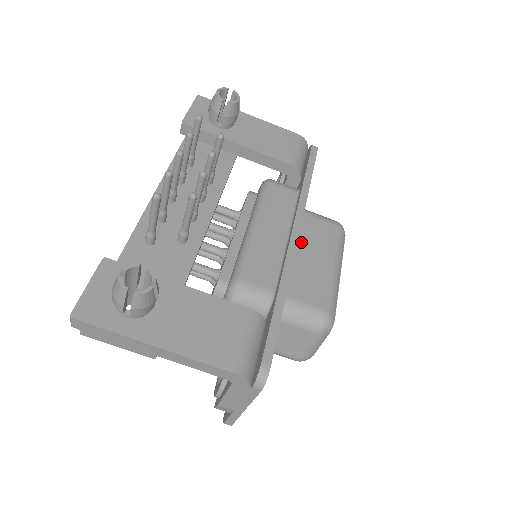
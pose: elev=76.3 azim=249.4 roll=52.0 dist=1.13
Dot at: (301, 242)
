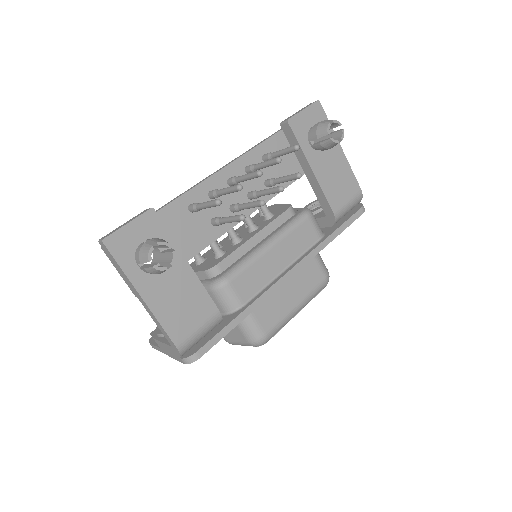
Dot at: occluded
